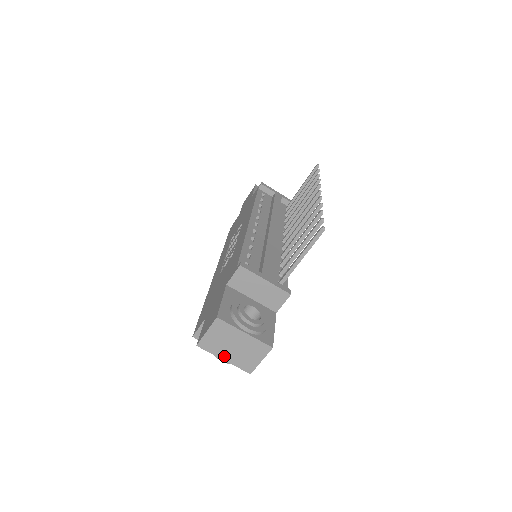
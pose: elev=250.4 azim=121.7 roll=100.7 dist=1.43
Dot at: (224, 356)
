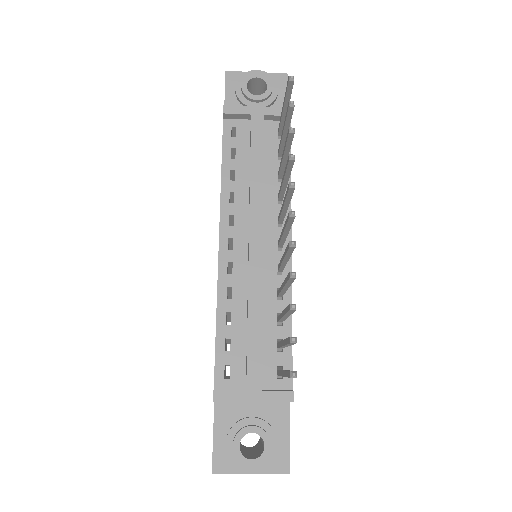
Dot at: occluded
